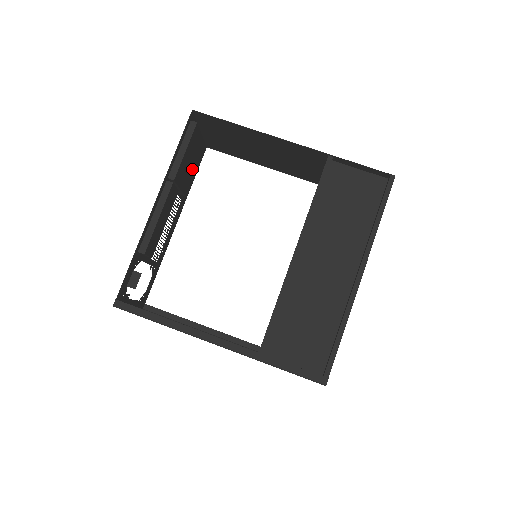
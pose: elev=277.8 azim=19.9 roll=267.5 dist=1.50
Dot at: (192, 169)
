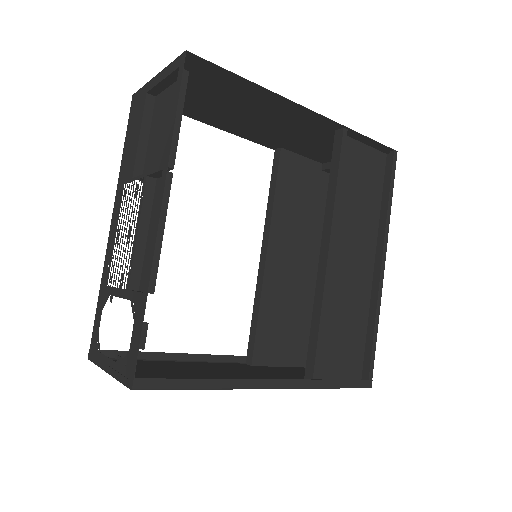
Dot at: (153, 139)
